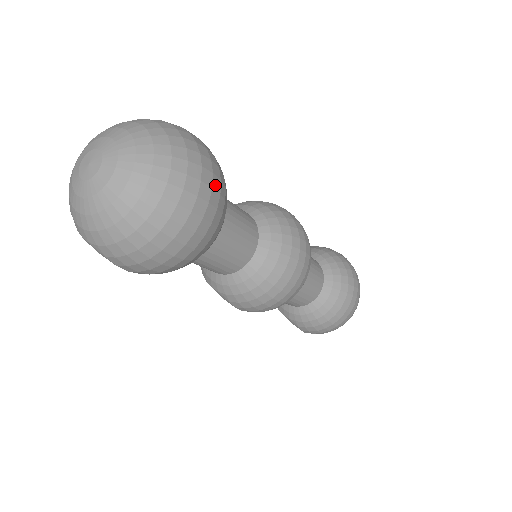
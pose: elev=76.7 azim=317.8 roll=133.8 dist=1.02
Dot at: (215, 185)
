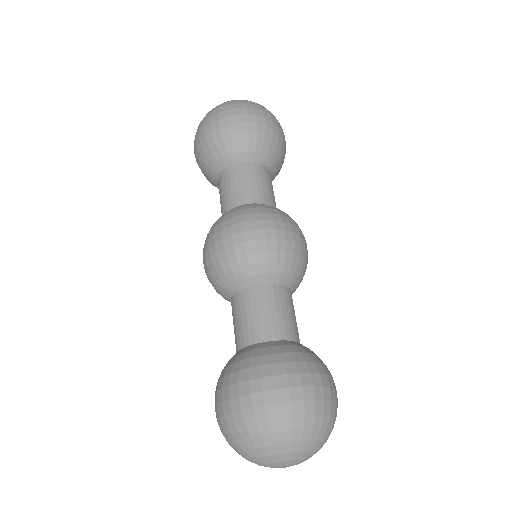
Dot at: occluded
